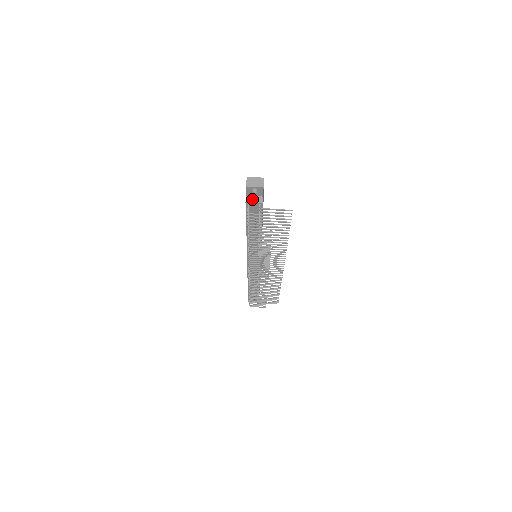
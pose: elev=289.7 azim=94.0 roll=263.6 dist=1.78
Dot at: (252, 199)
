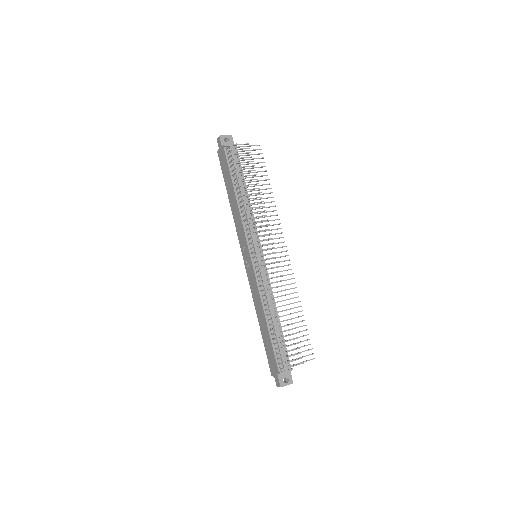
Dot at: (227, 145)
